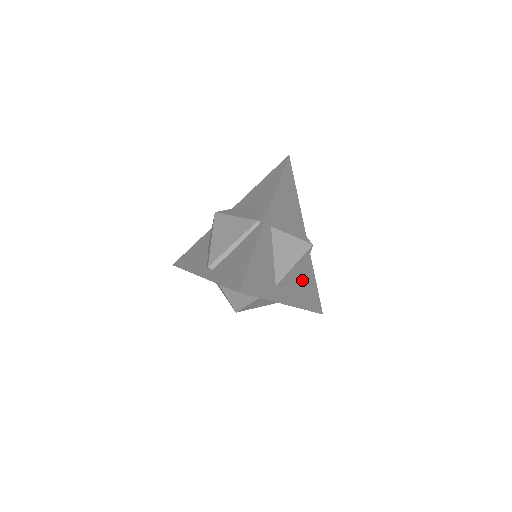
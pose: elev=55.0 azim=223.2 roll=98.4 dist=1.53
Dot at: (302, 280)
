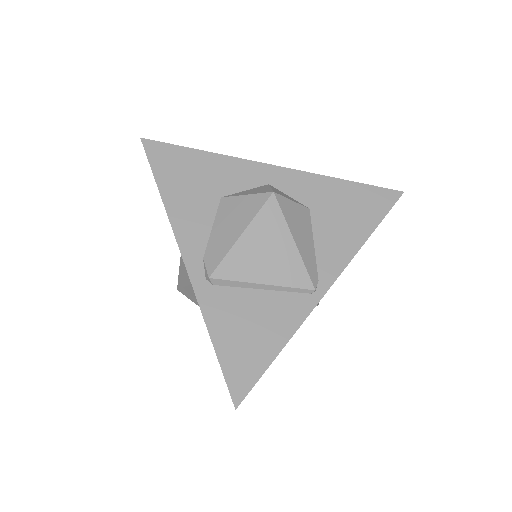
Dot at: occluded
